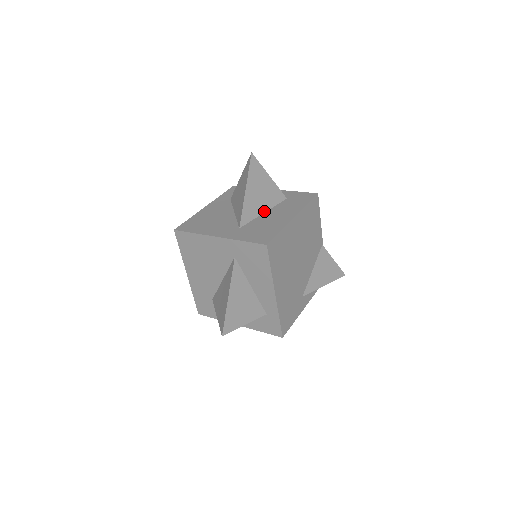
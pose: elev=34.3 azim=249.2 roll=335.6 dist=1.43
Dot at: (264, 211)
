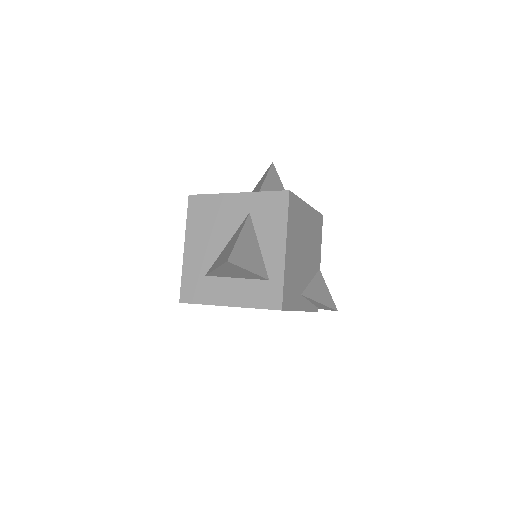
Dot at: occluded
